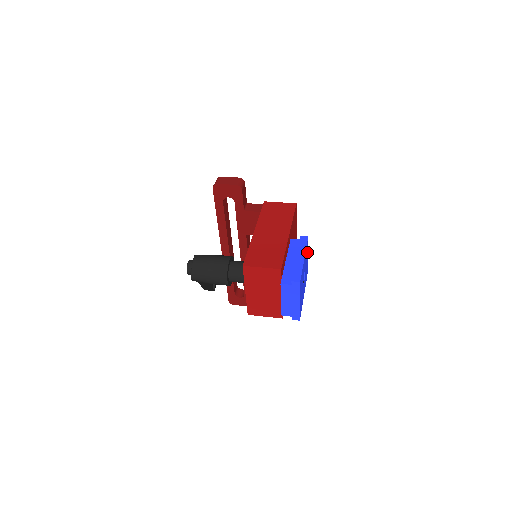
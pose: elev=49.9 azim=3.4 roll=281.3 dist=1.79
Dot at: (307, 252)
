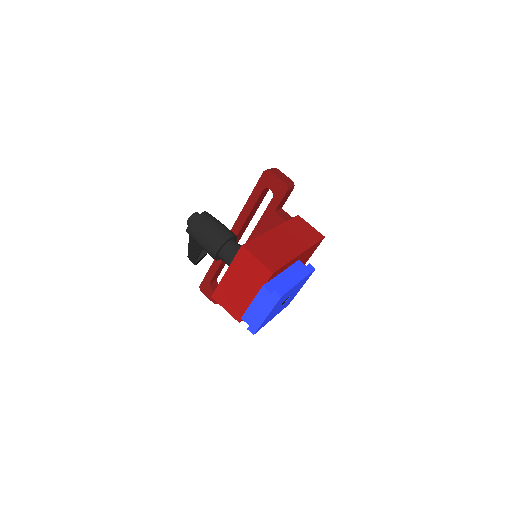
Dot at: (304, 282)
